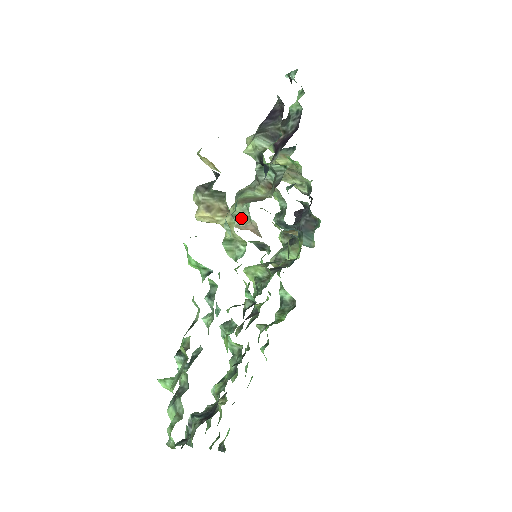
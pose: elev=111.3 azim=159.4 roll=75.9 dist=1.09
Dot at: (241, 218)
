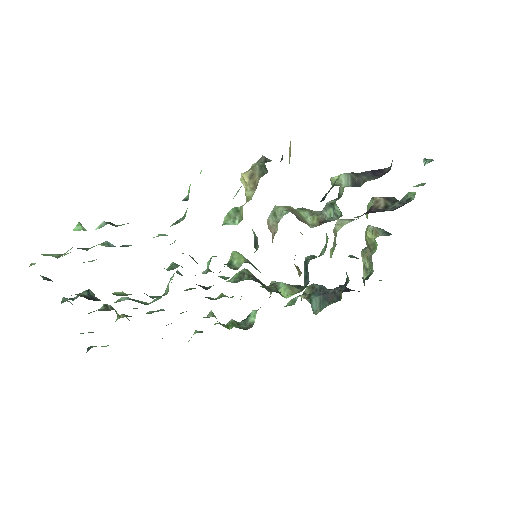
Dot at: (275, 218)
